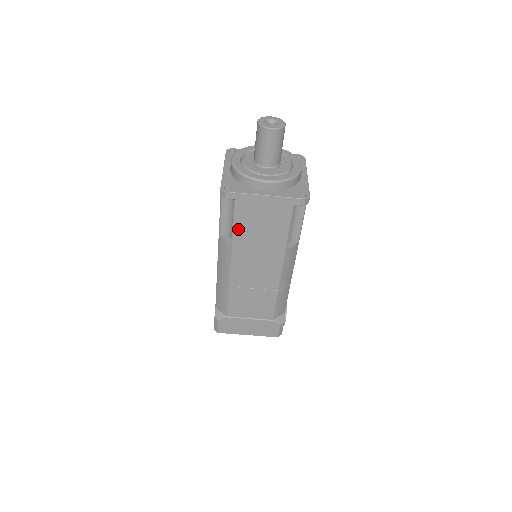
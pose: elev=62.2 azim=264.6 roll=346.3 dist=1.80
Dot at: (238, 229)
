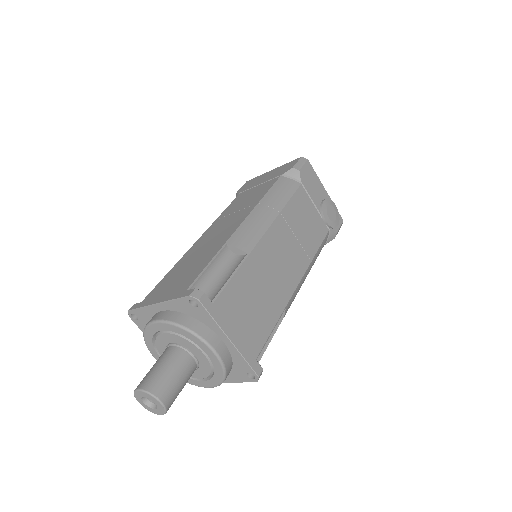
Dot at: occluded
